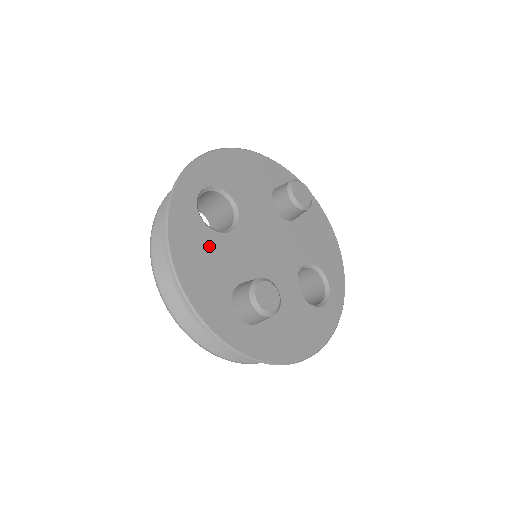
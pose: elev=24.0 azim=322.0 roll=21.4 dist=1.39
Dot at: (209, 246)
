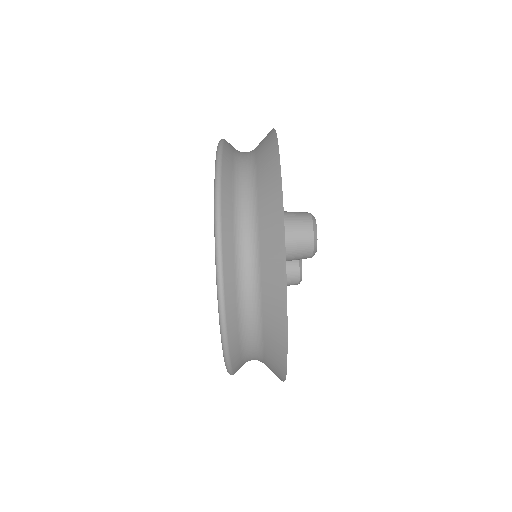
Dot at: occluded
